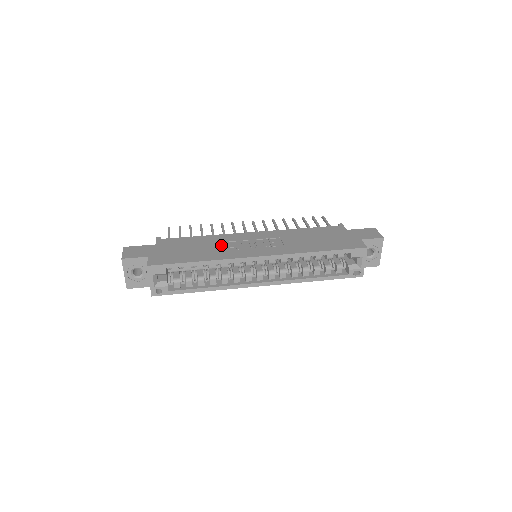
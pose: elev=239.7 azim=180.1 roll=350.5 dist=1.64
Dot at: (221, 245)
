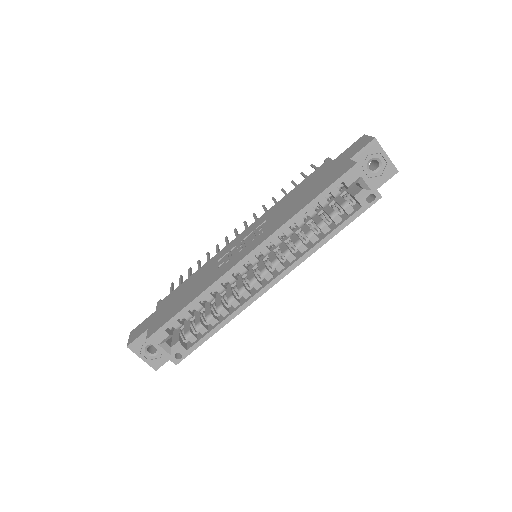
Dot at: (210, 270)
